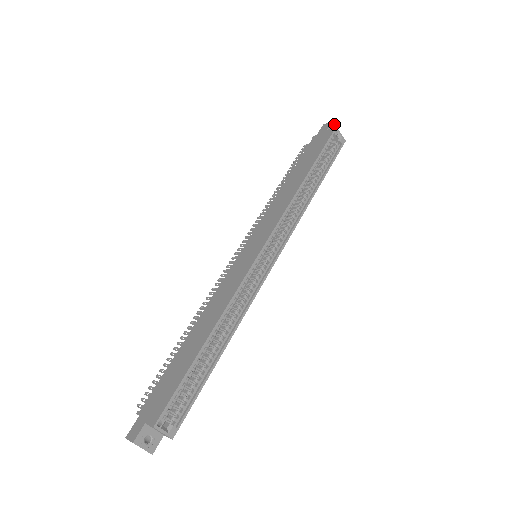
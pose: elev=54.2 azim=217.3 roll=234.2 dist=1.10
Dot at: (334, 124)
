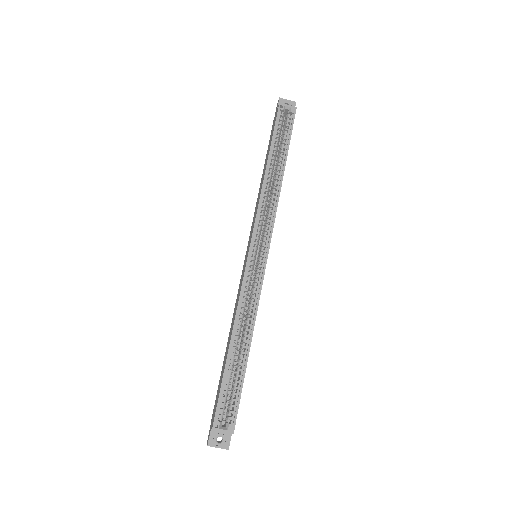
Dot at: (283, 99)
